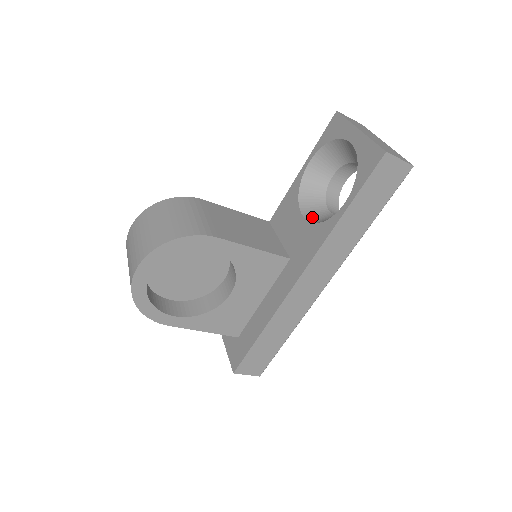
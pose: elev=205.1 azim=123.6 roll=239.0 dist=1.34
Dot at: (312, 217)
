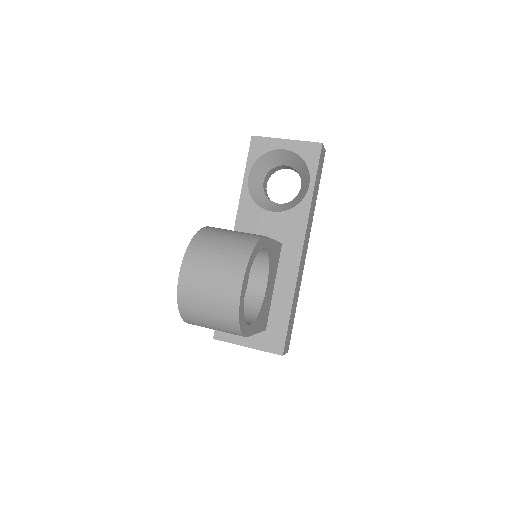
Dot at: (278, 209)
